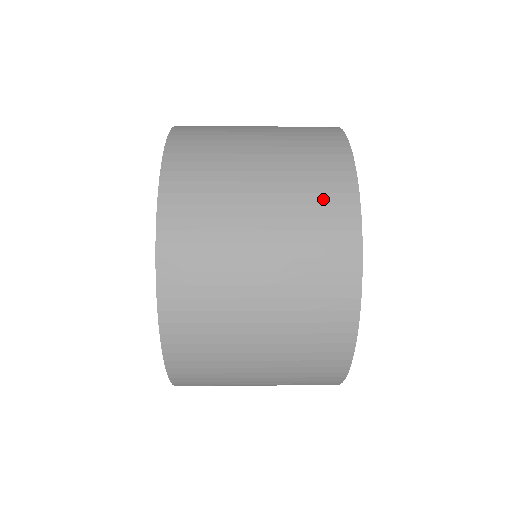
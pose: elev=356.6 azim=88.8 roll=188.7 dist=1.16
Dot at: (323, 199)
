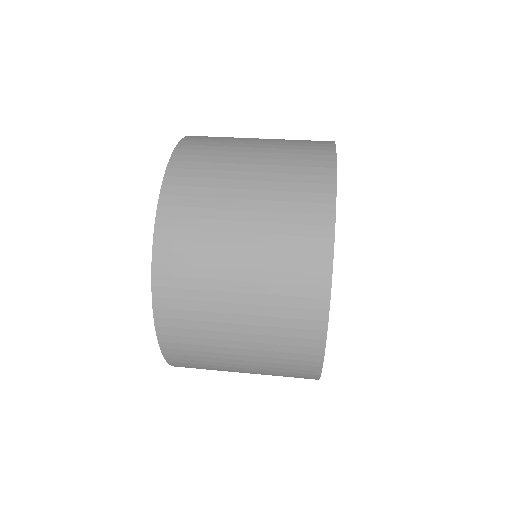
Dot at: (291, 376)
